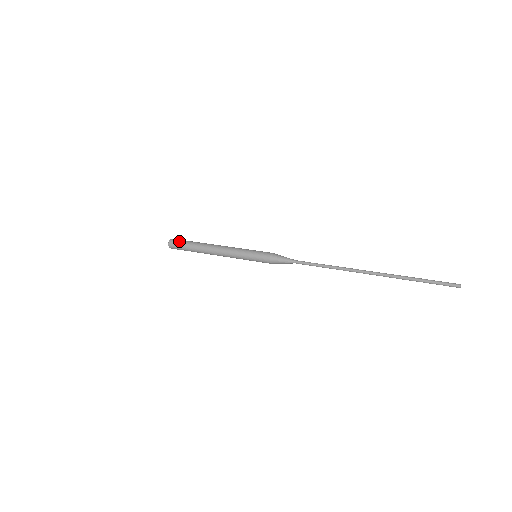
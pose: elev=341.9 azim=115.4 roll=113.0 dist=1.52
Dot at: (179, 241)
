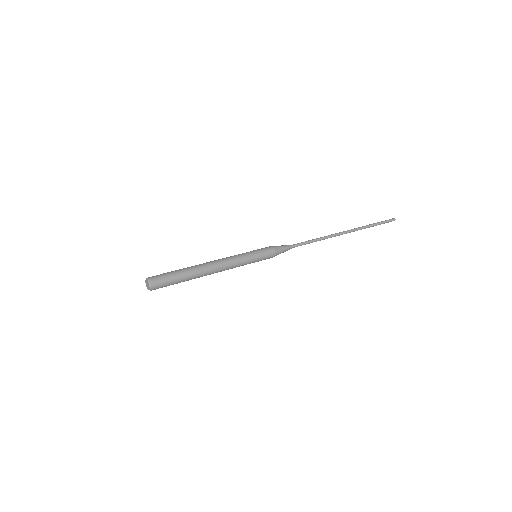
Dot at: occluded
